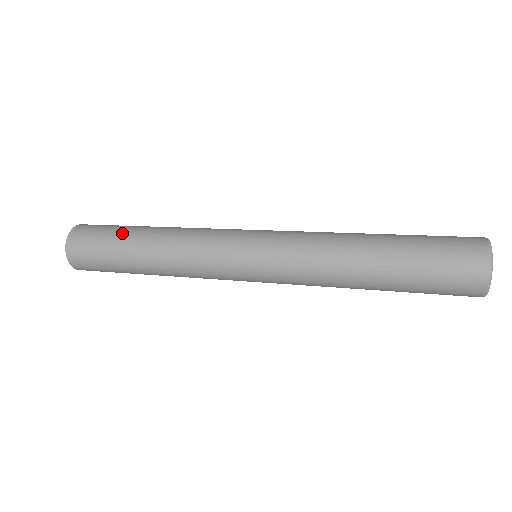
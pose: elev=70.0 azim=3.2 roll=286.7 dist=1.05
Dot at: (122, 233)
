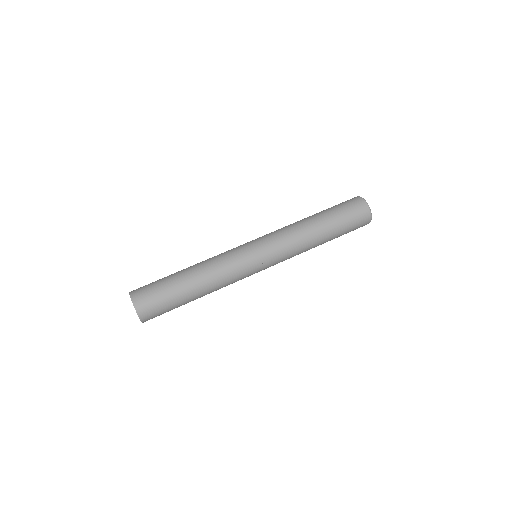
Dot at: (169, 276)
